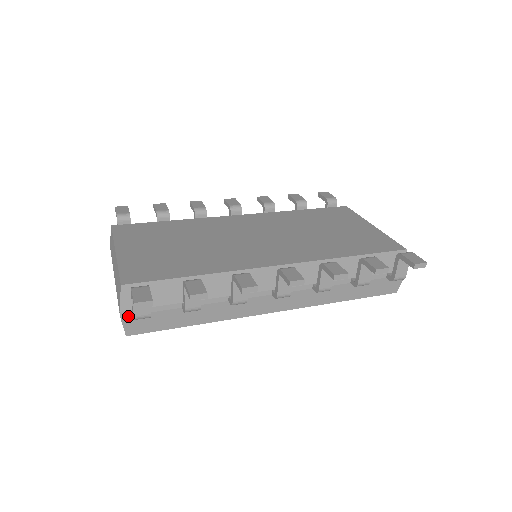
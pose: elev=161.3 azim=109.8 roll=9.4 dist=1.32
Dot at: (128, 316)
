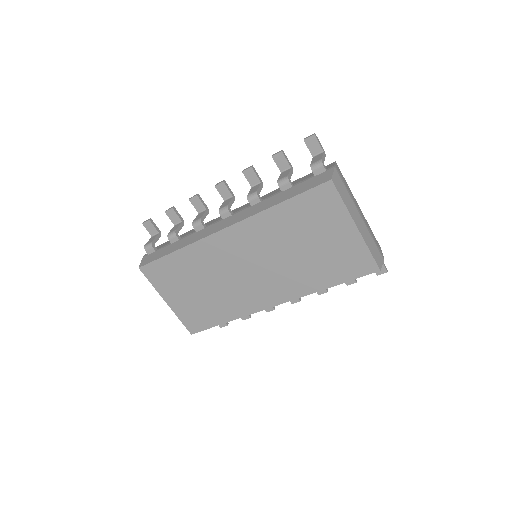
Dot at: (146, 256)
